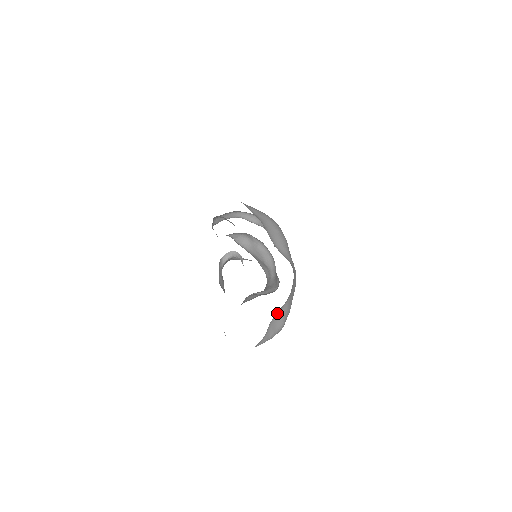
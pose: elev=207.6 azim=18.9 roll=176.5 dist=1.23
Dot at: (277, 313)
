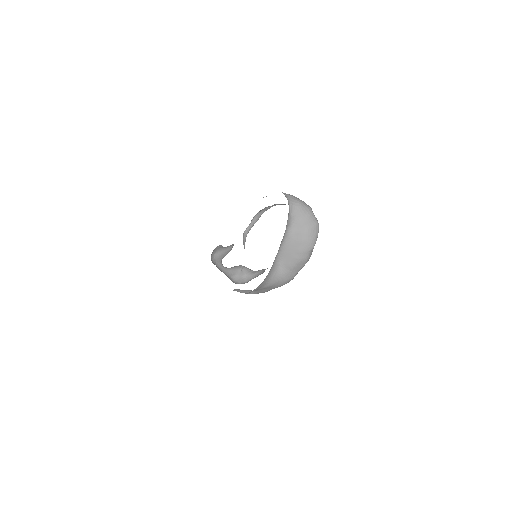
Dot at: occluded
